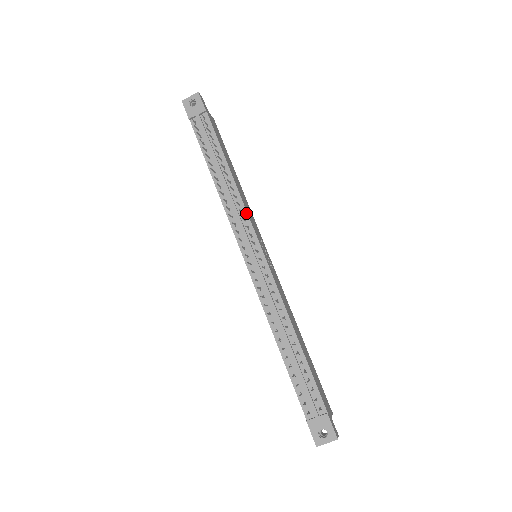
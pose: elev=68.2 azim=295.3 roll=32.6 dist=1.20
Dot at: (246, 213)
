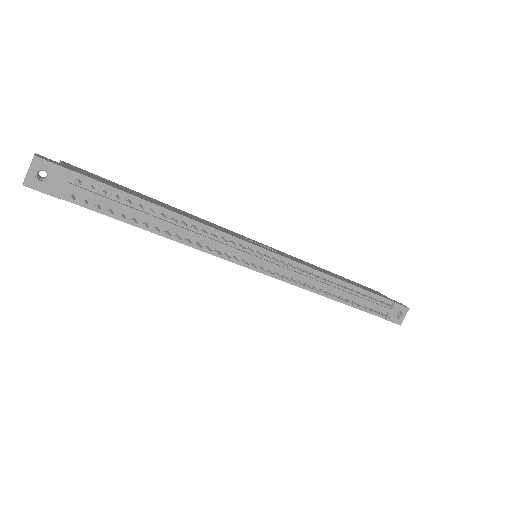
Dot at: (226, 235)
